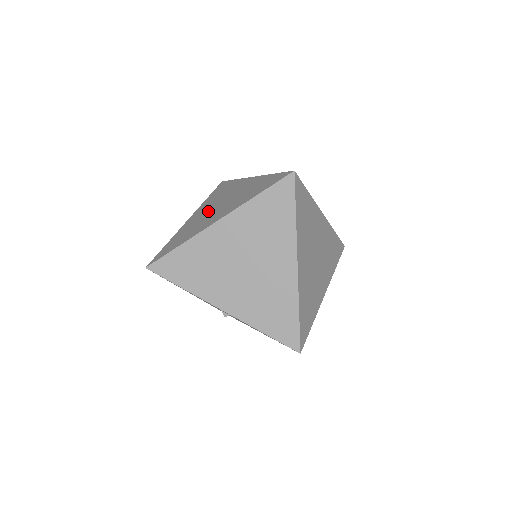
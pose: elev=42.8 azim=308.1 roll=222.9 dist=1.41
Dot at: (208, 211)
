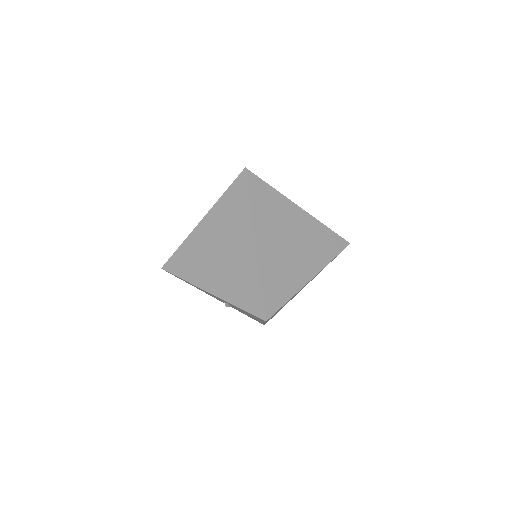
Dot at: occluded
